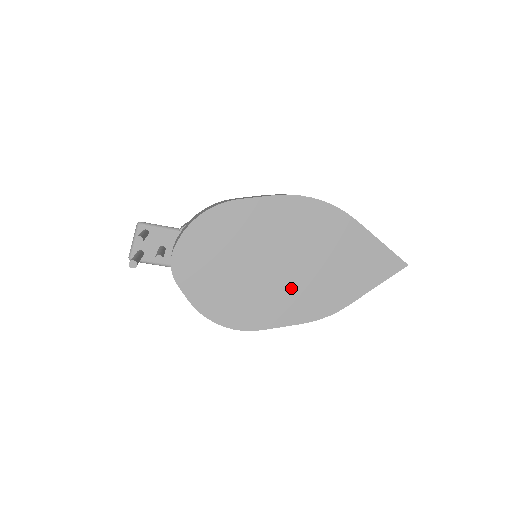
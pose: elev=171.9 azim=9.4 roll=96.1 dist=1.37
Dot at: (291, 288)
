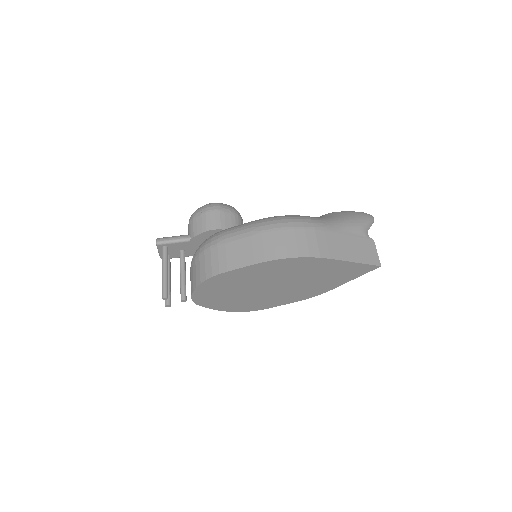
Dot at: (285, 292)
